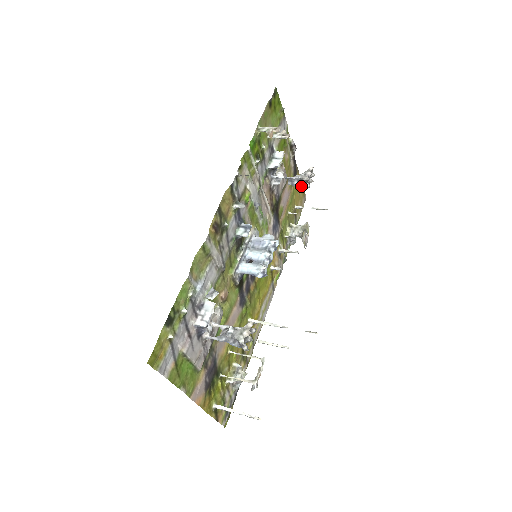
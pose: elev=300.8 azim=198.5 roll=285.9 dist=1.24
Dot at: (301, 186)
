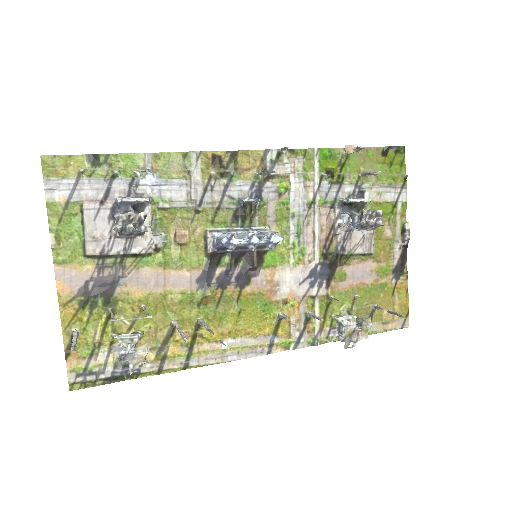
Dot at: (358, 225)
